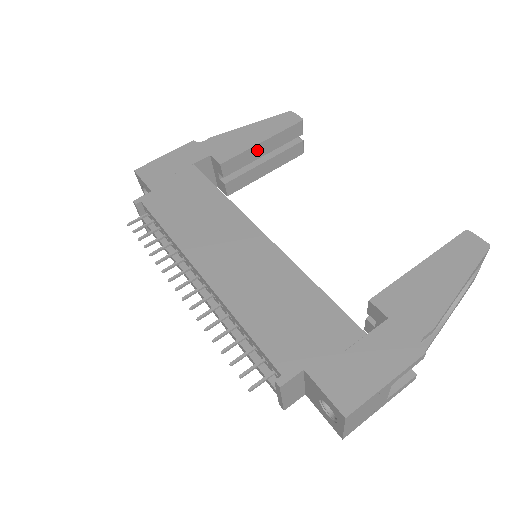
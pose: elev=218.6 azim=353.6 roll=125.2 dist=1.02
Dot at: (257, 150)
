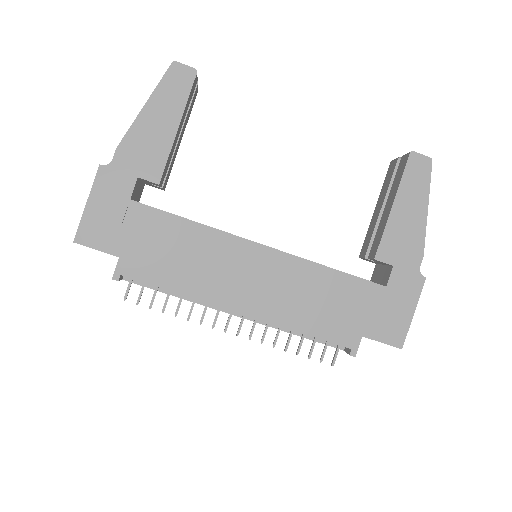
Dot at: (175, 138)
